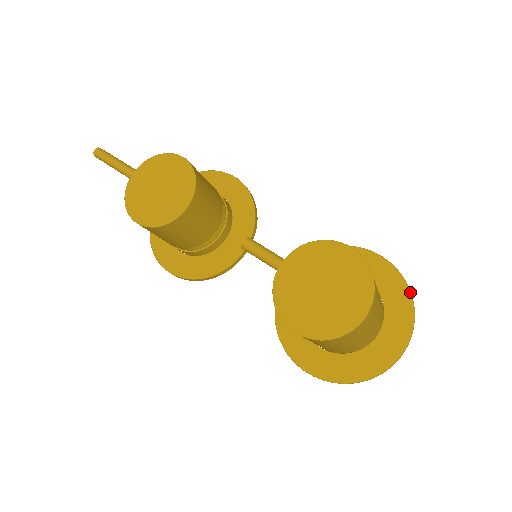
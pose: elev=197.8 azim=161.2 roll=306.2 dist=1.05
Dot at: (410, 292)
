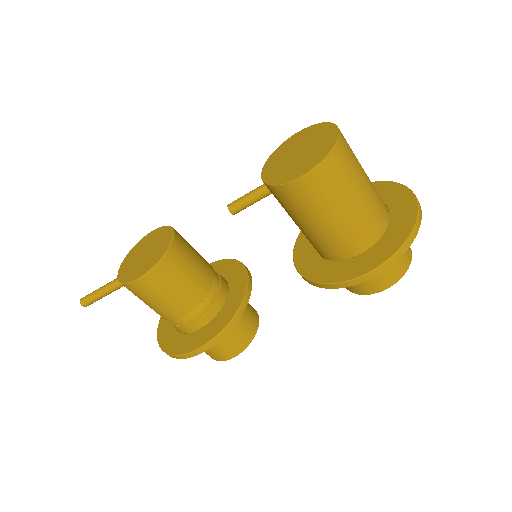
Dot at: (382, 181)
